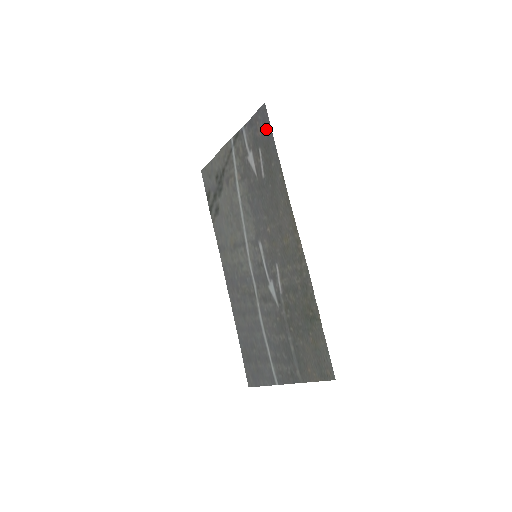
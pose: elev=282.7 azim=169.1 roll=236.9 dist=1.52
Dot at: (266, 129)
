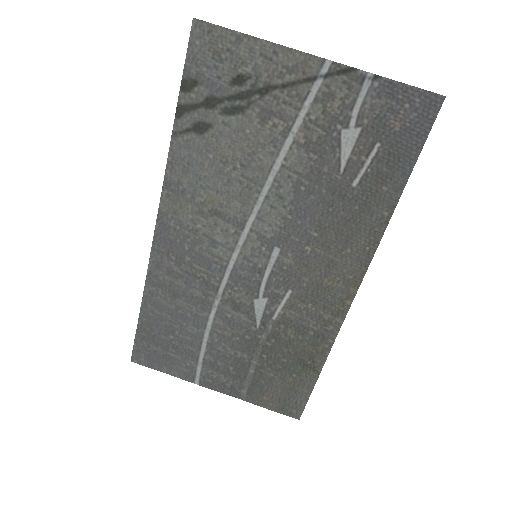
Dot at: (415, 134)
